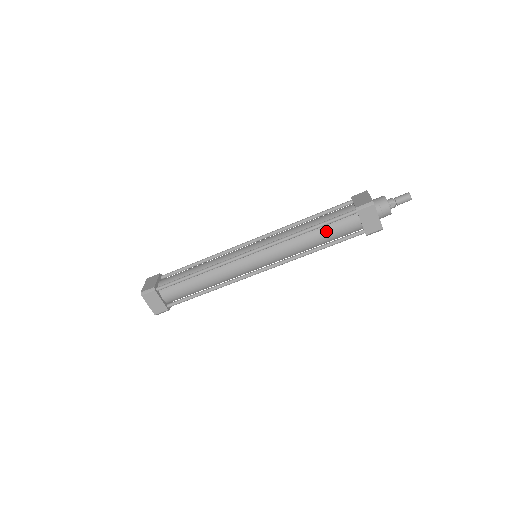
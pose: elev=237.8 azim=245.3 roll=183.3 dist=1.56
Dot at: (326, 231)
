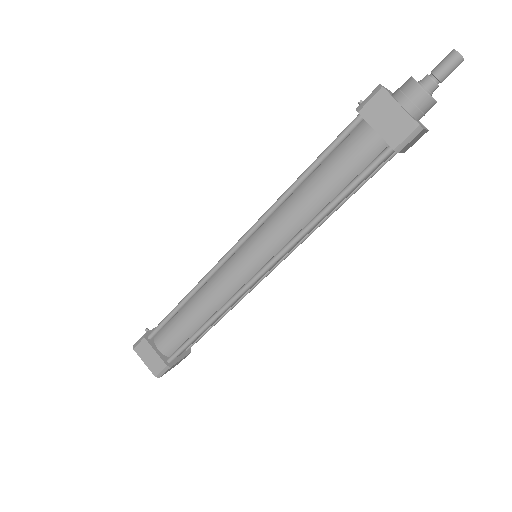
Dot at: (351, 191)
